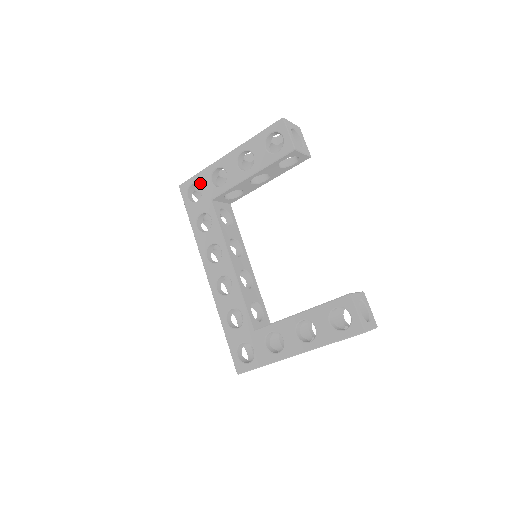
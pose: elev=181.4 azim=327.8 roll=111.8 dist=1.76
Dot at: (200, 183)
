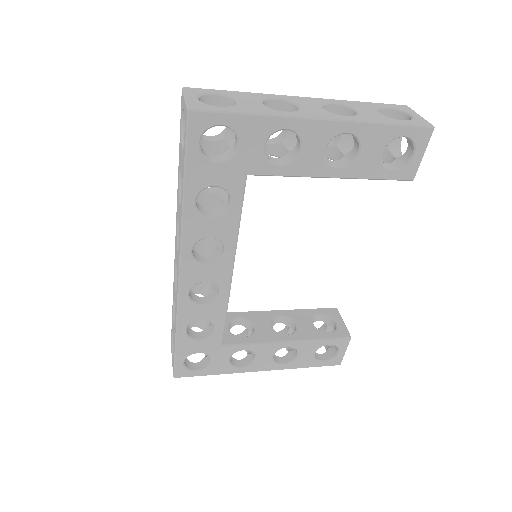
Dot at: (241, 136)
